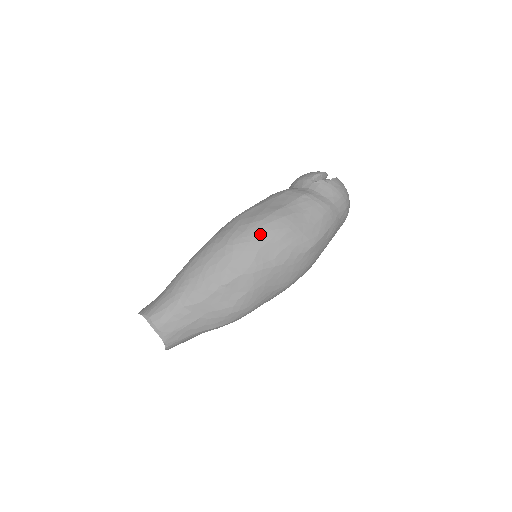
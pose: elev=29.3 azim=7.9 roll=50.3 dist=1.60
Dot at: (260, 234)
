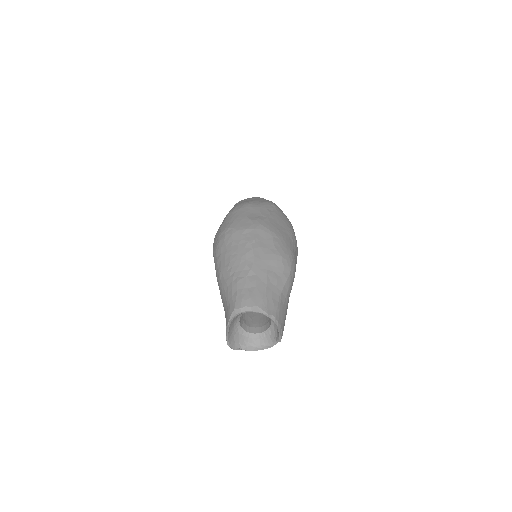
Dot at: (236, 214)
